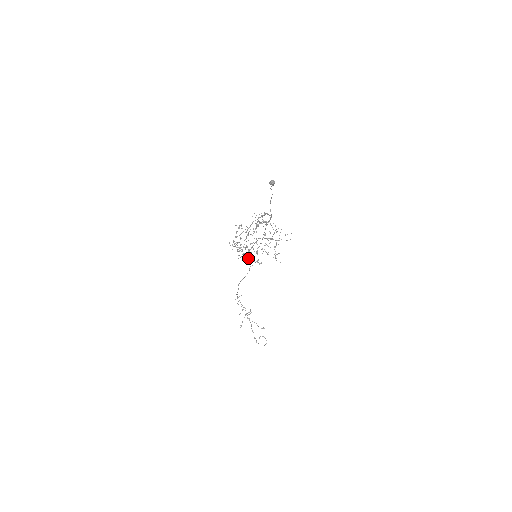
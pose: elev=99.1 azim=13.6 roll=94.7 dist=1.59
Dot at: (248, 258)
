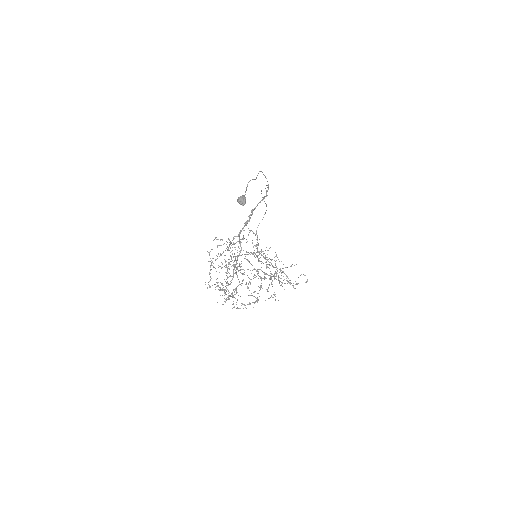
Dot at: occluded
